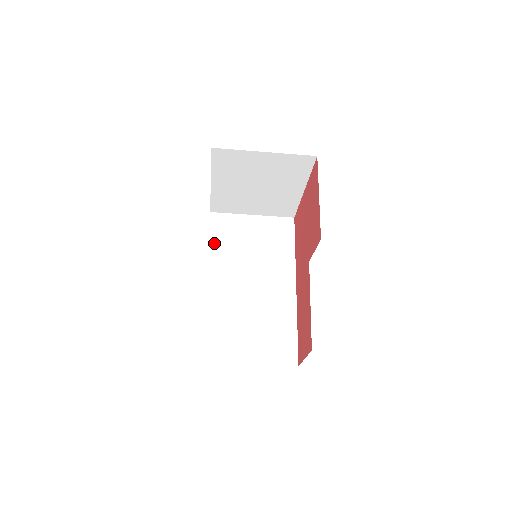
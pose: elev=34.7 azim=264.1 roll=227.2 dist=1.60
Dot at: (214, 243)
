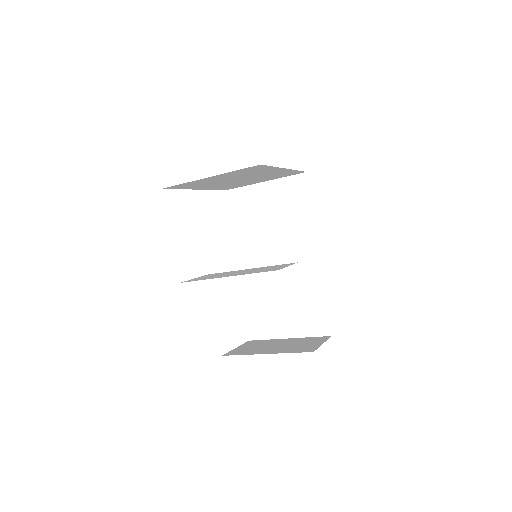
Dot at: (236, 224)
